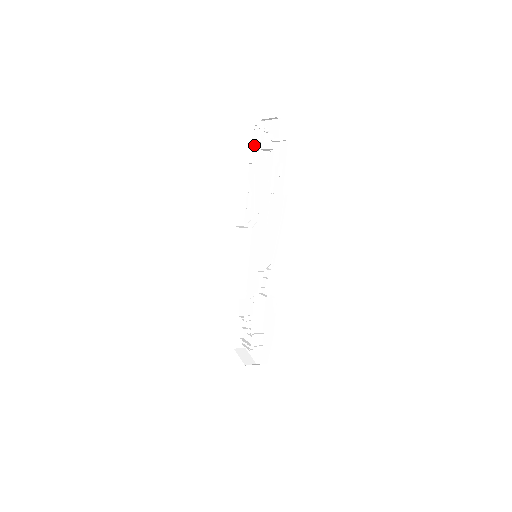
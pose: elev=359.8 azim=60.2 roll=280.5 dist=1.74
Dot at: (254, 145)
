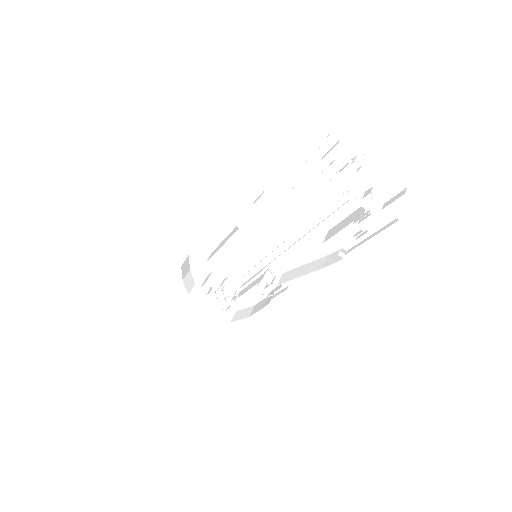
Dot at: (311, 153)
